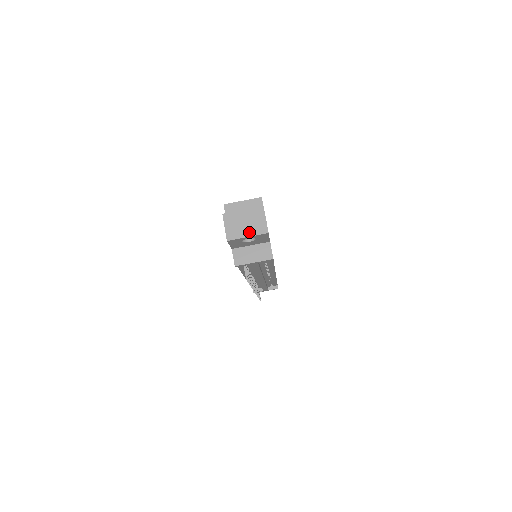
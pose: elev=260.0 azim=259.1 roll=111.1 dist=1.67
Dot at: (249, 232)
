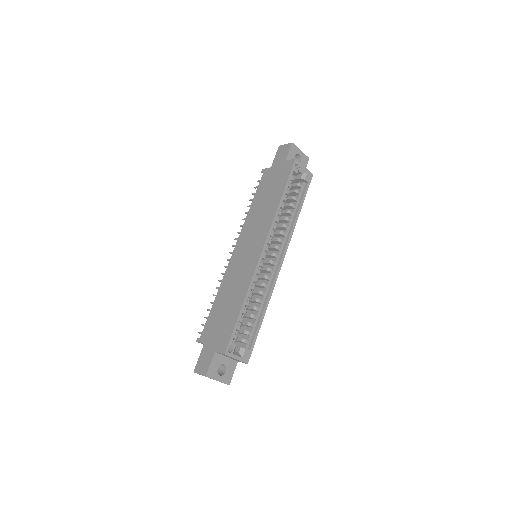
Dot at: occluded
